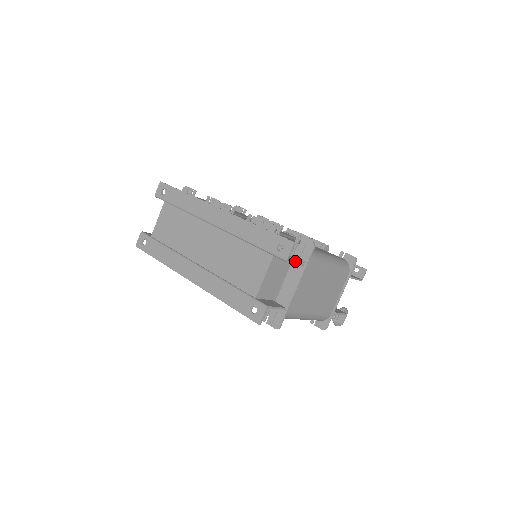
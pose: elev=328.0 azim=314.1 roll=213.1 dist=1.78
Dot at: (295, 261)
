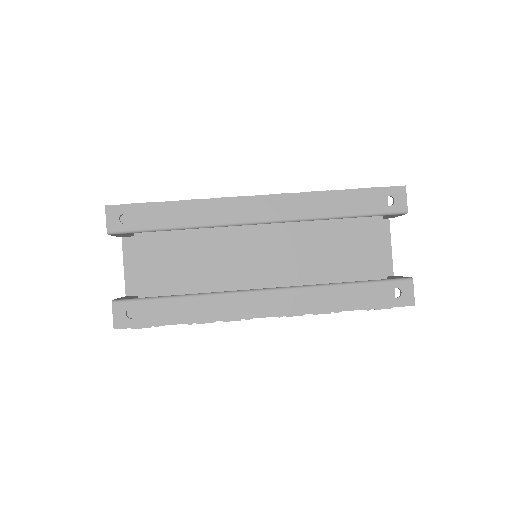
Dot at: occluded
